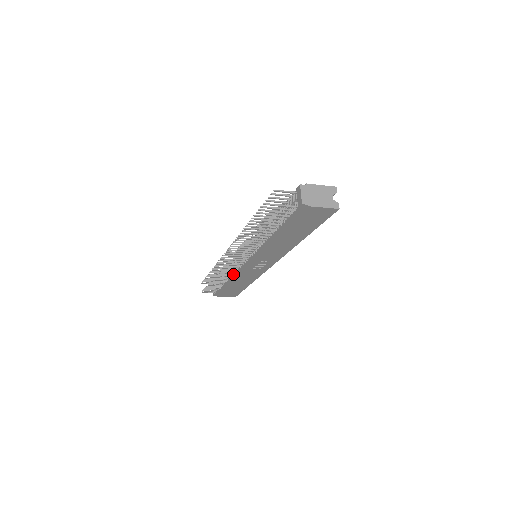
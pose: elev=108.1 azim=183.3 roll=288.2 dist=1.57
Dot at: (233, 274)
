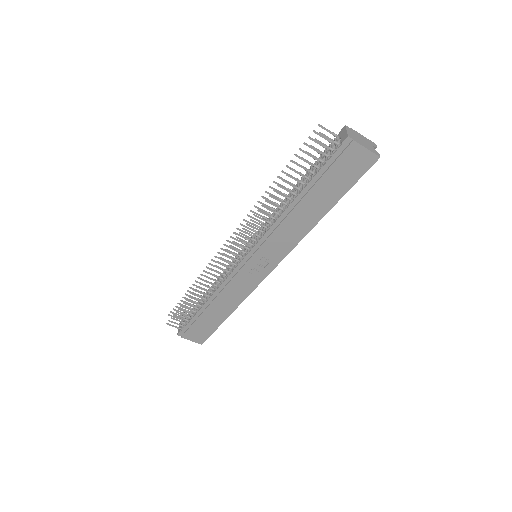
Dot at: (220, 284)
